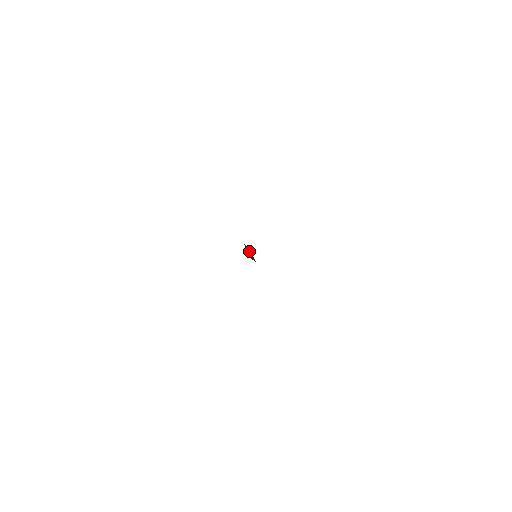
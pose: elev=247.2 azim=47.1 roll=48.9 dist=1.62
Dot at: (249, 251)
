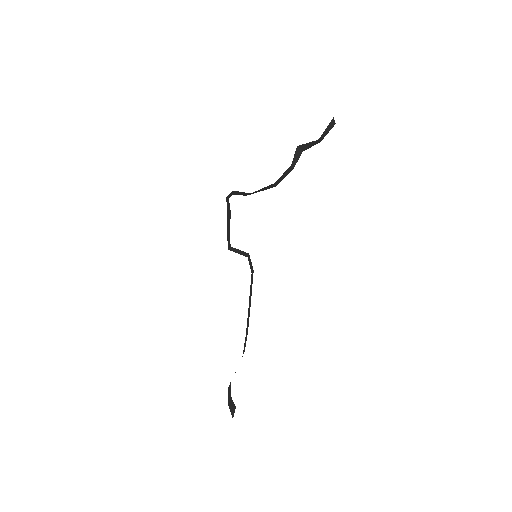
Dot at: (242, 252)
